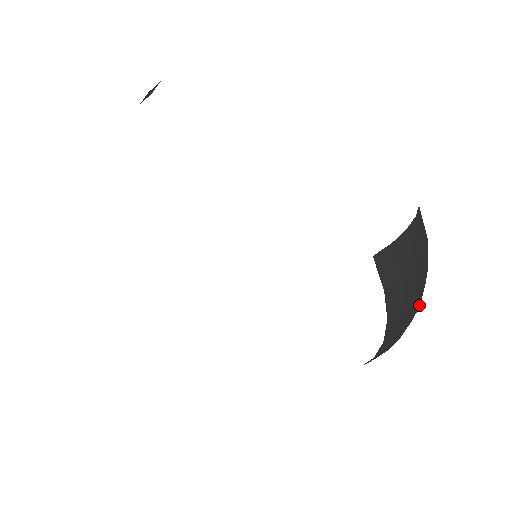
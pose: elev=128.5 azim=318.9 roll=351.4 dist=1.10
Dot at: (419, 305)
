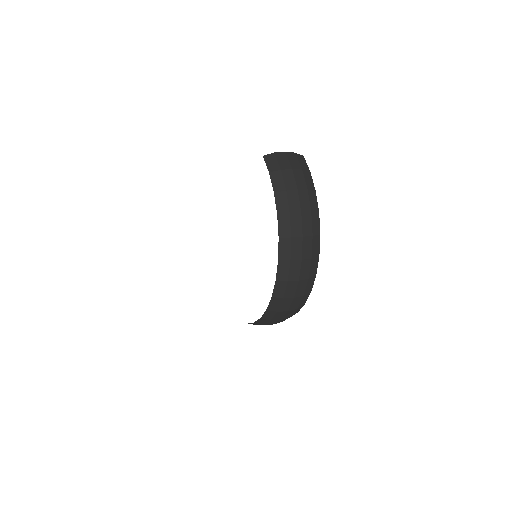
Dot at: (310, 210)
